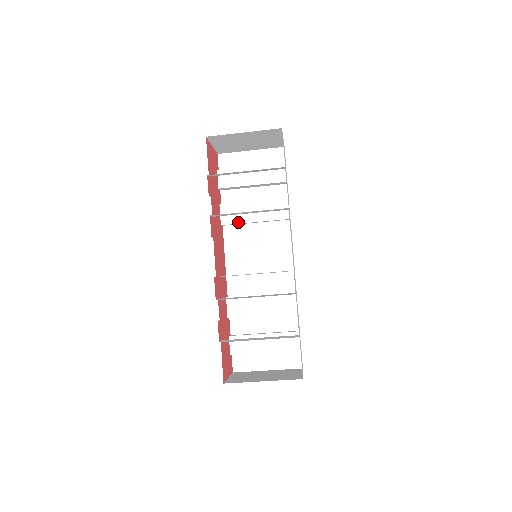
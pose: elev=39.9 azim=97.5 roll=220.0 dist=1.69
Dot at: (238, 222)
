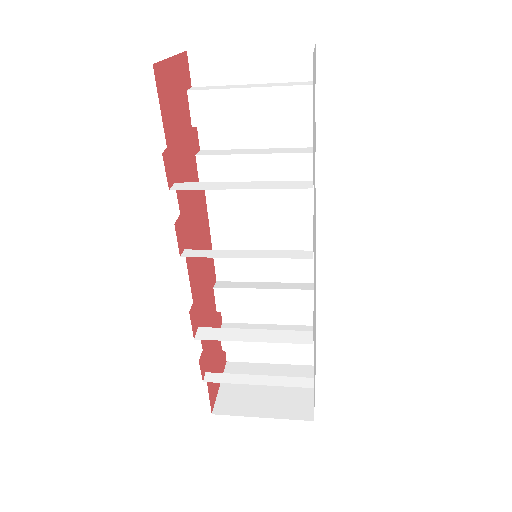
Dot at: occluded
